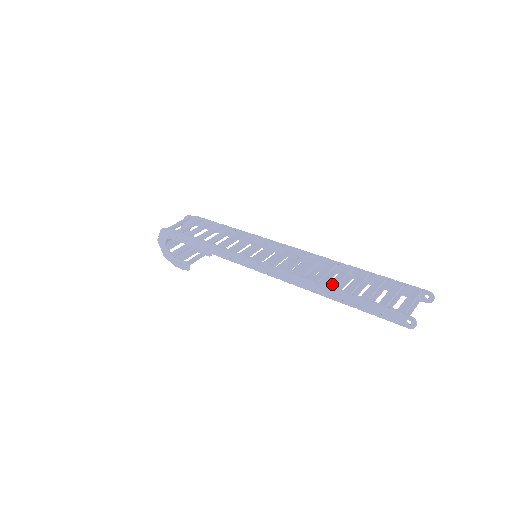
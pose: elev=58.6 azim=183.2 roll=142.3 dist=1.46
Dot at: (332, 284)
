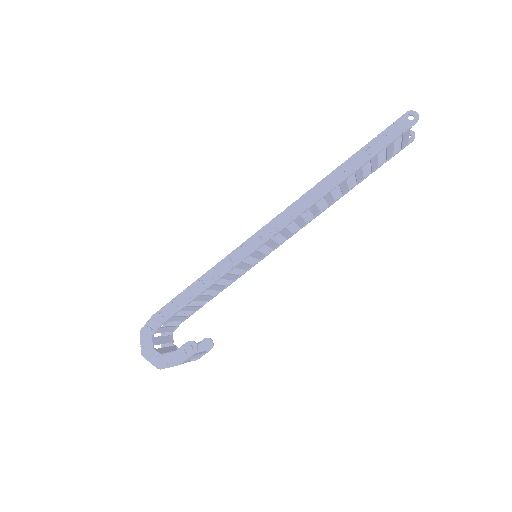
Dot at: (334, 172)
